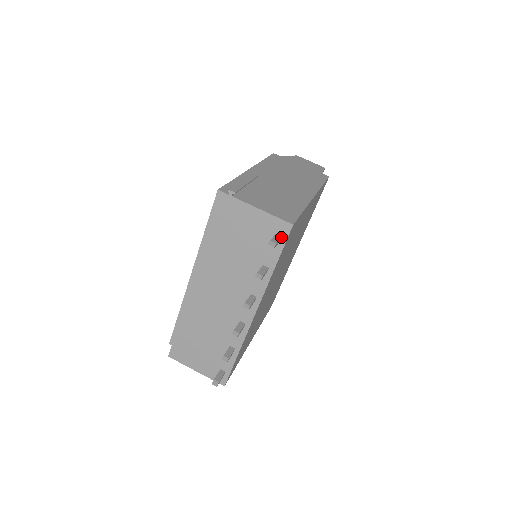
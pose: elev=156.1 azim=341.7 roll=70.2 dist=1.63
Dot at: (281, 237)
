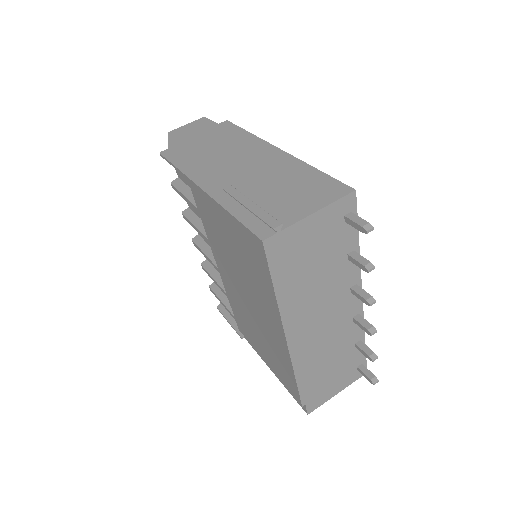
Dot at: (351, 213)
